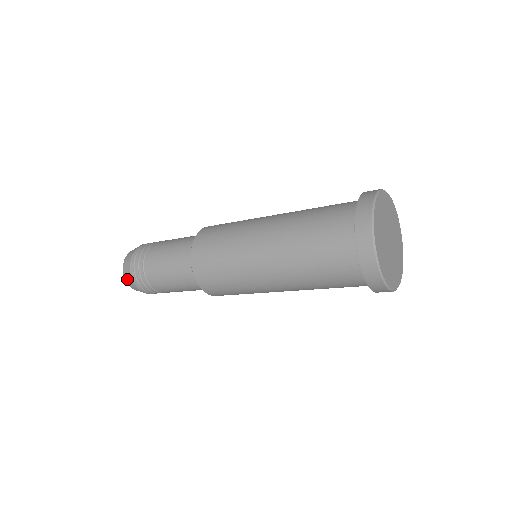
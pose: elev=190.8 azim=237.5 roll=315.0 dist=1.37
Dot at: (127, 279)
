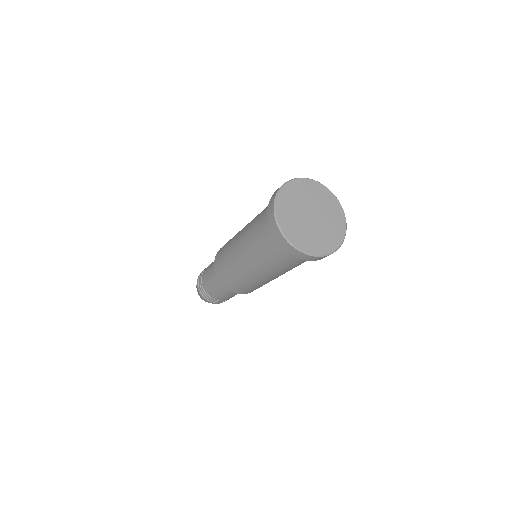
Dot at: occluded
